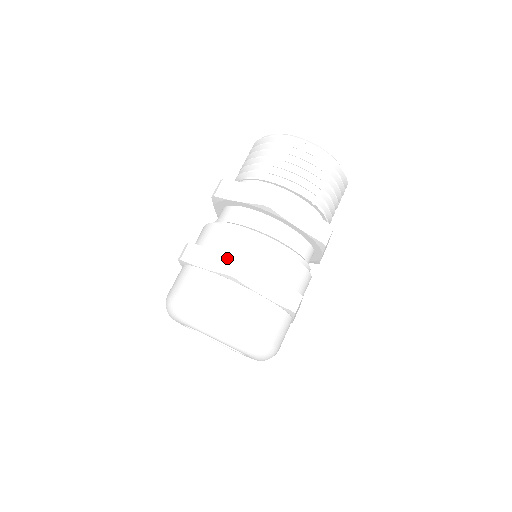
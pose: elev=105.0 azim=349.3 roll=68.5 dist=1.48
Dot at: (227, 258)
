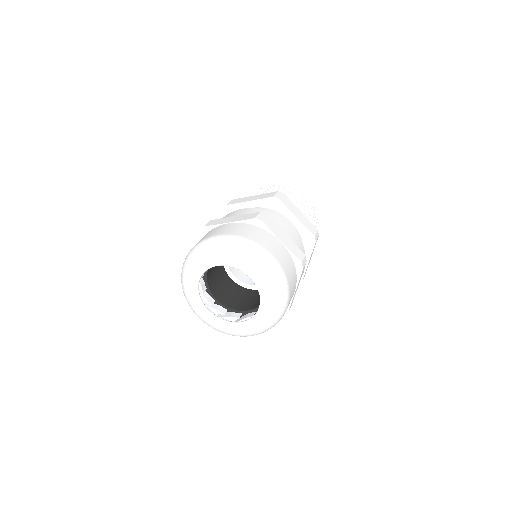
Dot at: (252, 214)
